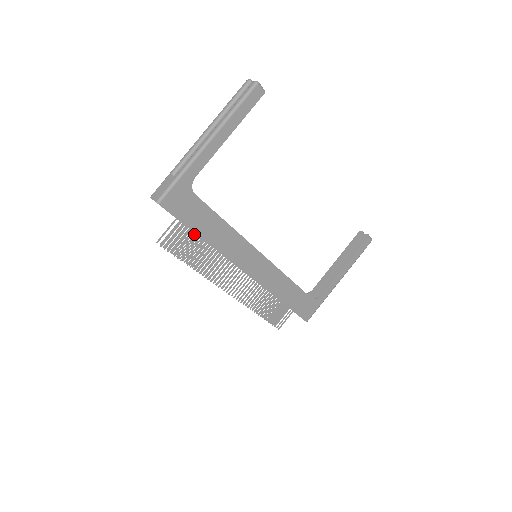
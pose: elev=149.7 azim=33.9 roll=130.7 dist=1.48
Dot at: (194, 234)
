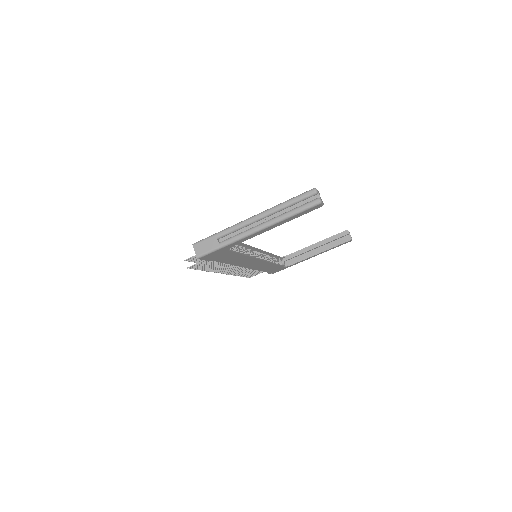
Dot at: occluded
